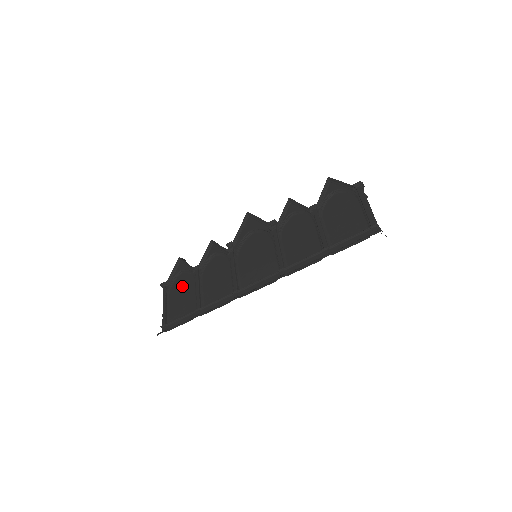
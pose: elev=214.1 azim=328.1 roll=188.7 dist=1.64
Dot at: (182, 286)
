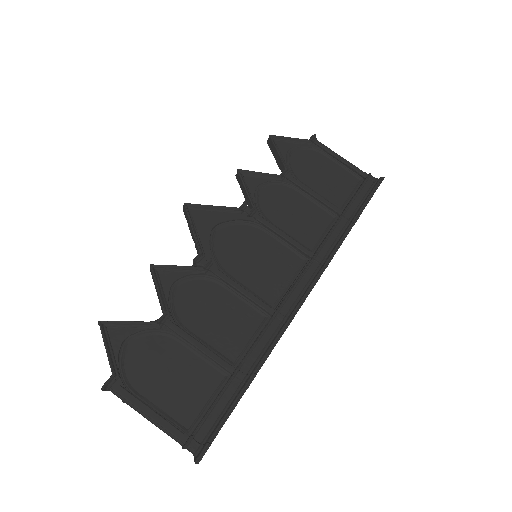
Dot at: (154, 361)
